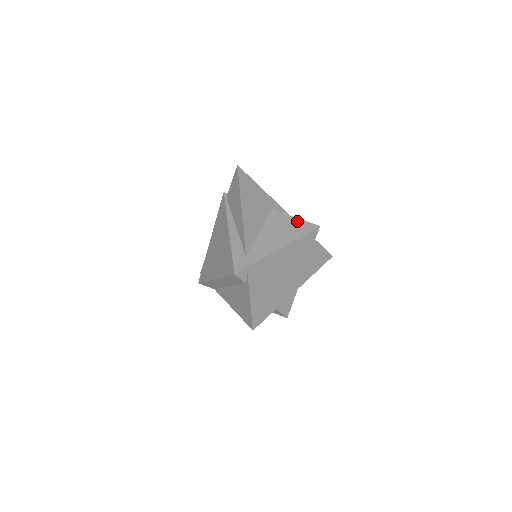
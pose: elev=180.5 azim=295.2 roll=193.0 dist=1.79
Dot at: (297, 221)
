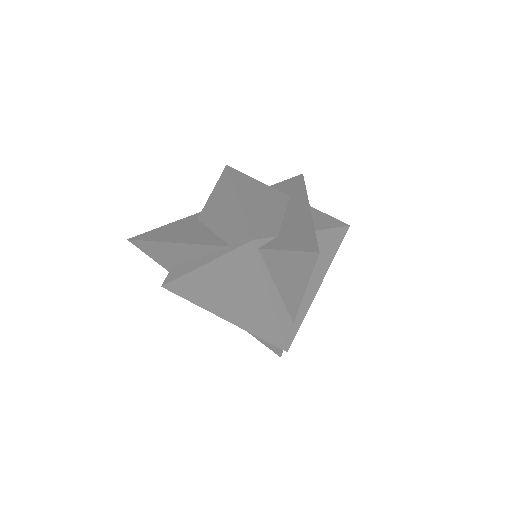
Dot at: (332, 234)
